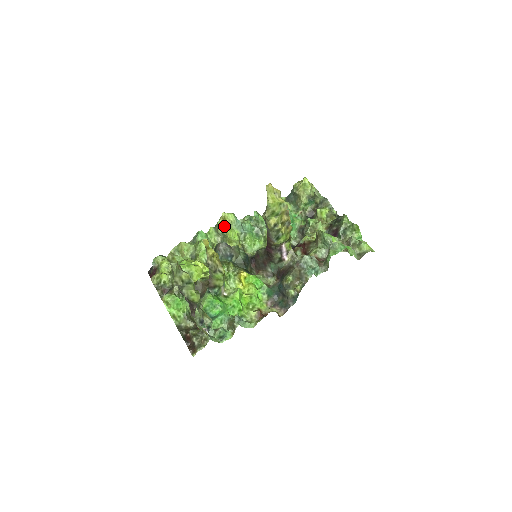
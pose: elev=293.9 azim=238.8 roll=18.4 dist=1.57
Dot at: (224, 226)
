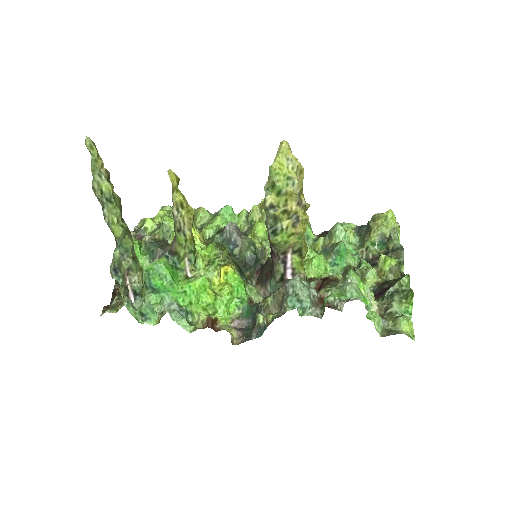
Dot at: (257, 214)
